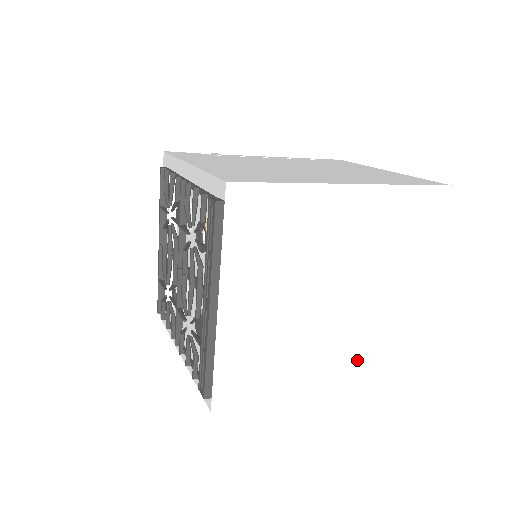
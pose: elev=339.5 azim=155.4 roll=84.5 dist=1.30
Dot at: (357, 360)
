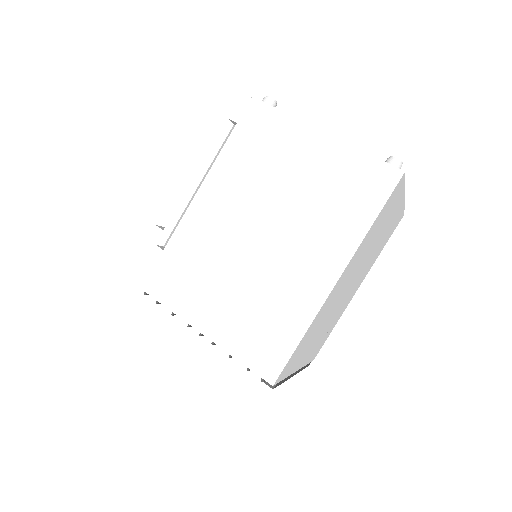
Dot at: (372, 262)
